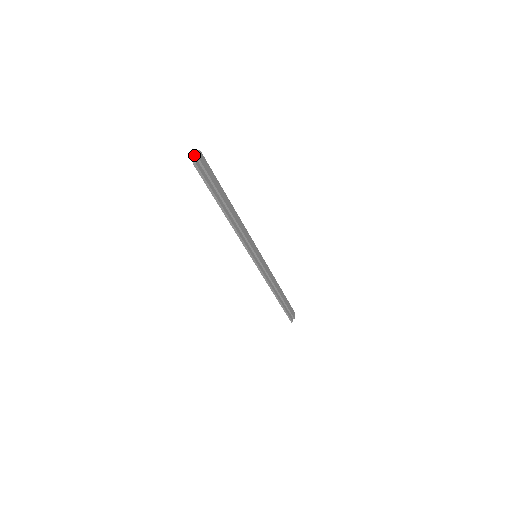
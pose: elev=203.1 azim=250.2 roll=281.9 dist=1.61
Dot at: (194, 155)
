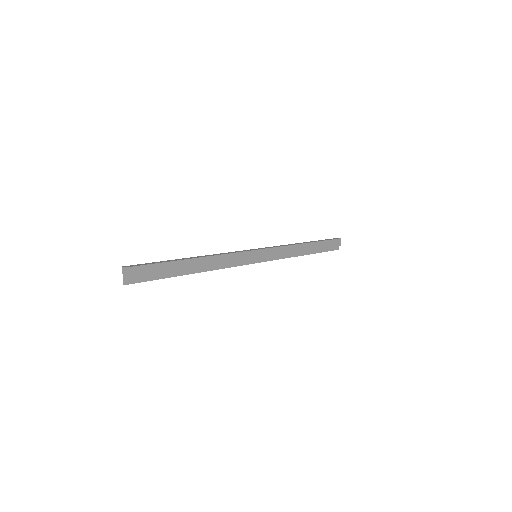
Dot at: (122, 273)
